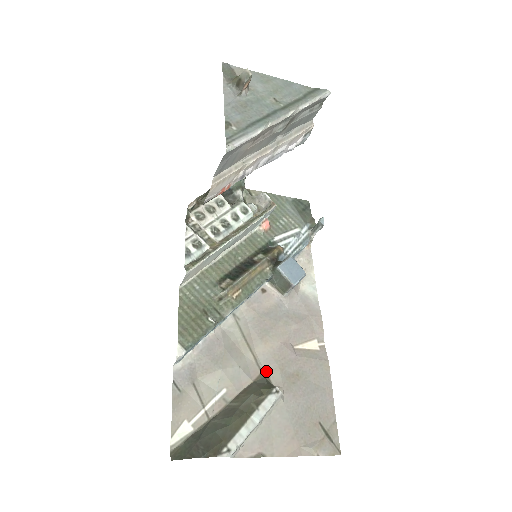
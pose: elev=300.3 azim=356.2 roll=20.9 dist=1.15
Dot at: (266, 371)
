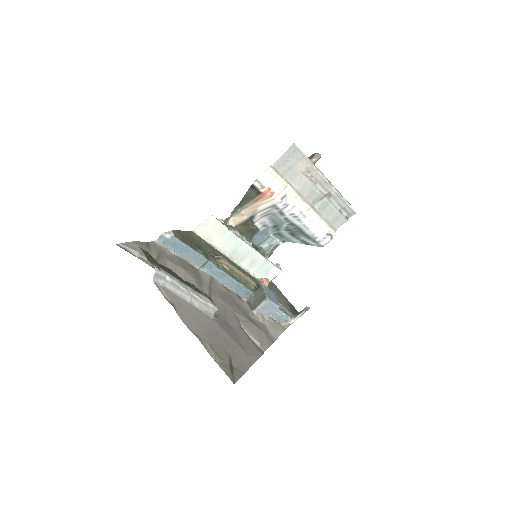
Dot at: occluded
